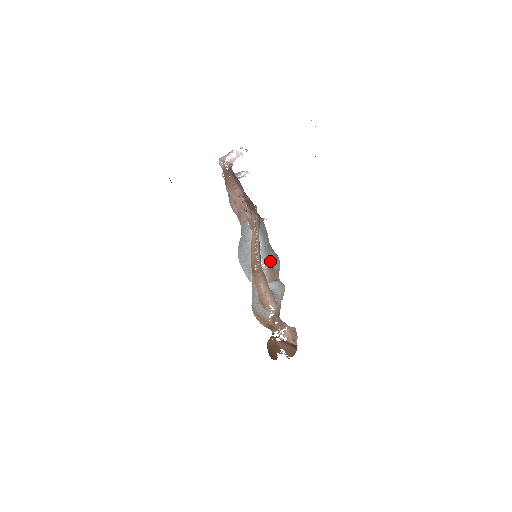
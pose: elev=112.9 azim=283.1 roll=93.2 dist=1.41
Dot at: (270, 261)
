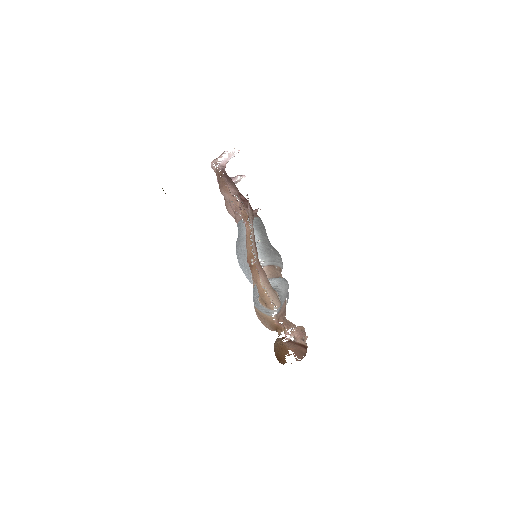
Dot at: (270, 257)
